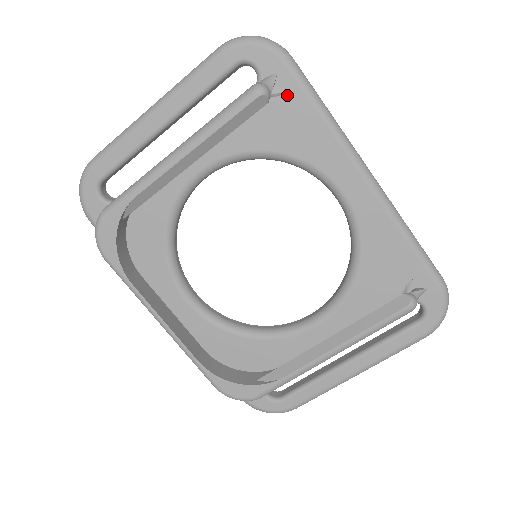
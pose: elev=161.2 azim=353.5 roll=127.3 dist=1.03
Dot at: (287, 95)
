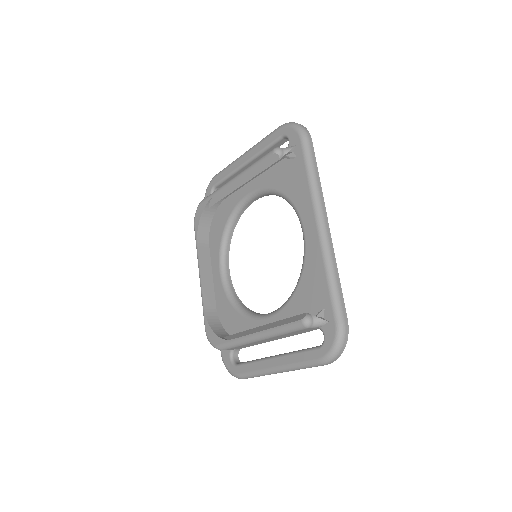
Dot at: (296, 159)
